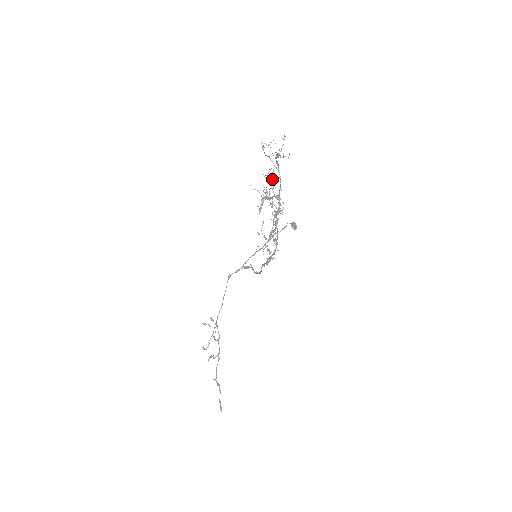
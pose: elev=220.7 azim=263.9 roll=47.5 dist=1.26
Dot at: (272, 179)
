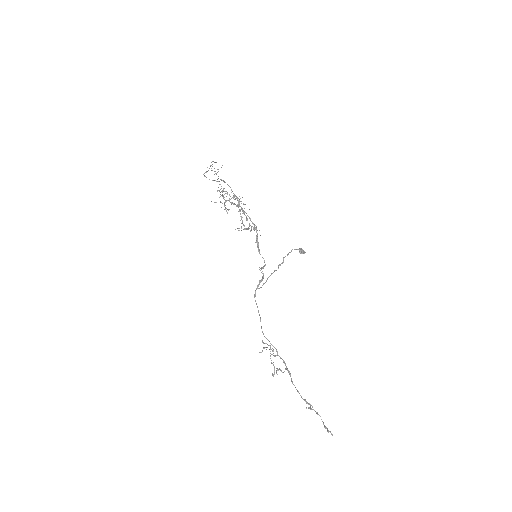
Dot at: occluded
